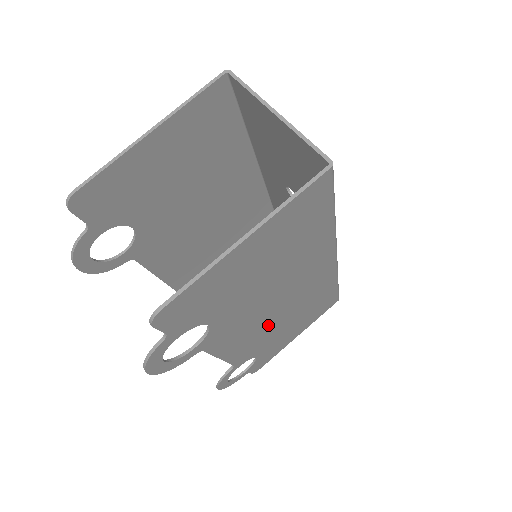
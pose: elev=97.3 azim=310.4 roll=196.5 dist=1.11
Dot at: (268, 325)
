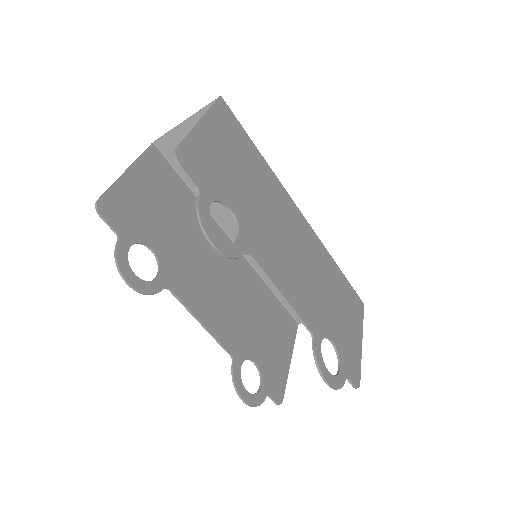
Dot at: (301, 275)
